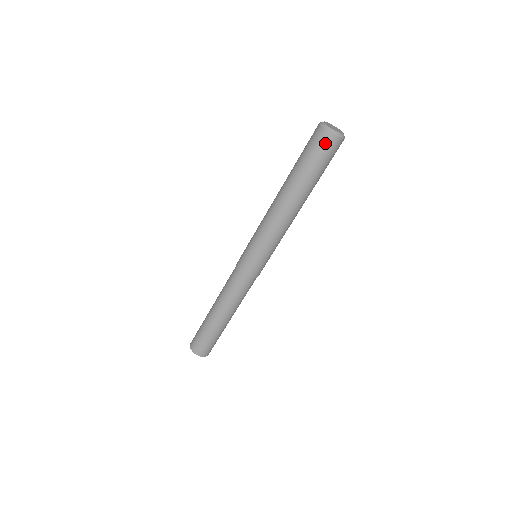
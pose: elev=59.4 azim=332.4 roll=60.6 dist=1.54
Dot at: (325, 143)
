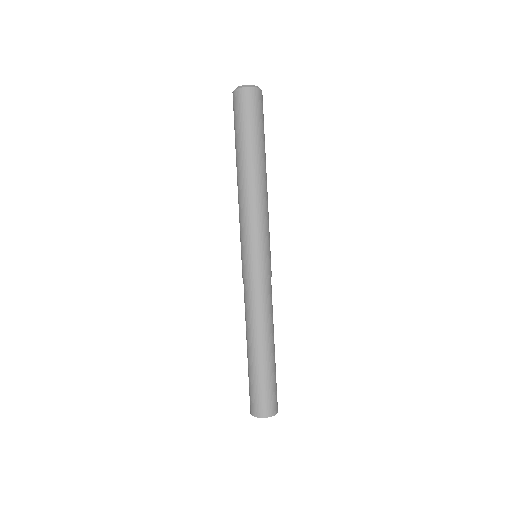
Dot at: (246, 99)
